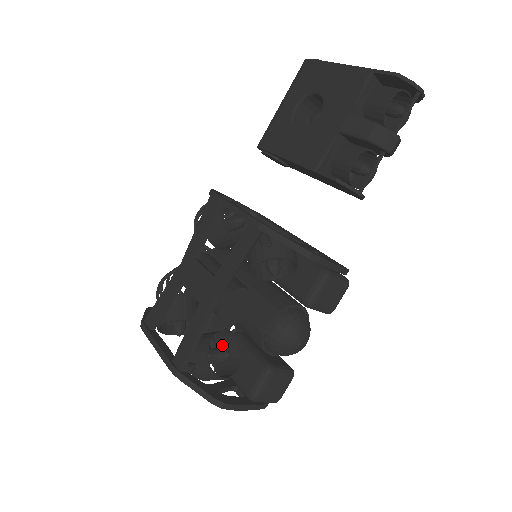
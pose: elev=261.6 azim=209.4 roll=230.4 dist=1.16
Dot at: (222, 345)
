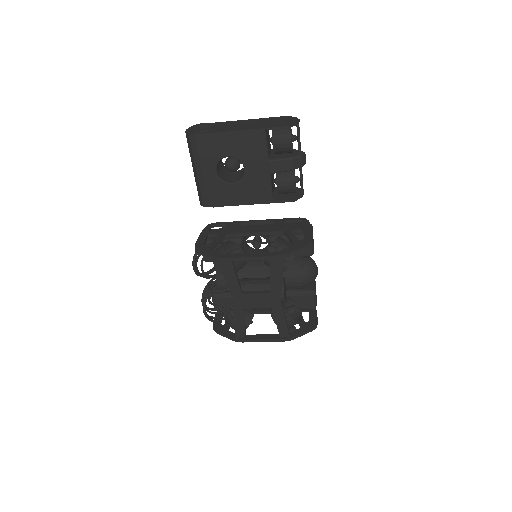
Dot at: occluded
